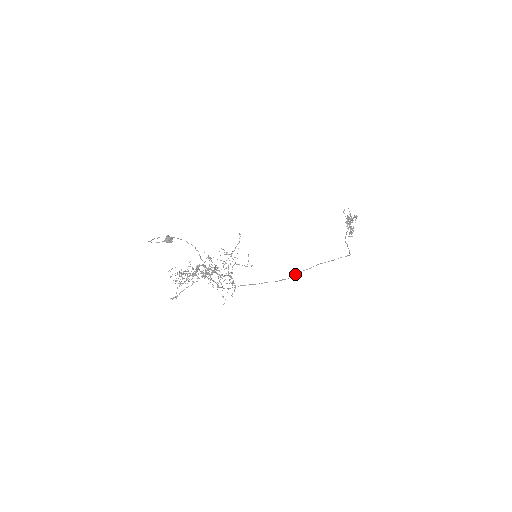
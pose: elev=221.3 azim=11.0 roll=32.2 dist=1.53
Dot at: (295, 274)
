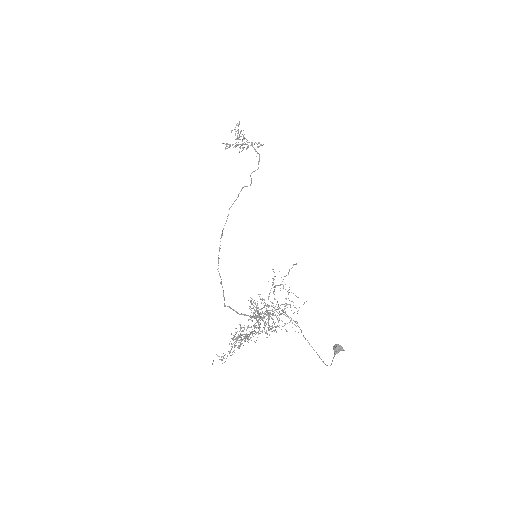
Dot at: (223, 229)
